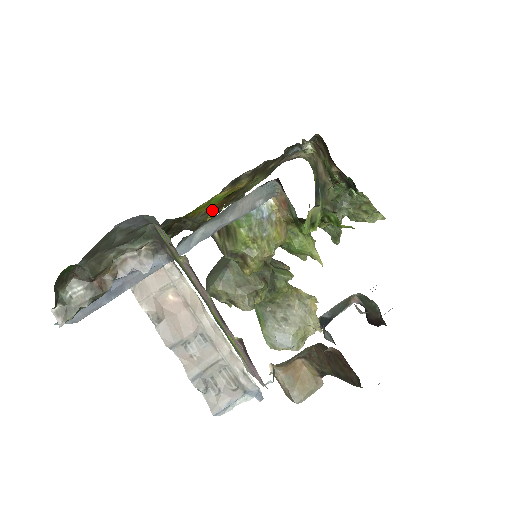
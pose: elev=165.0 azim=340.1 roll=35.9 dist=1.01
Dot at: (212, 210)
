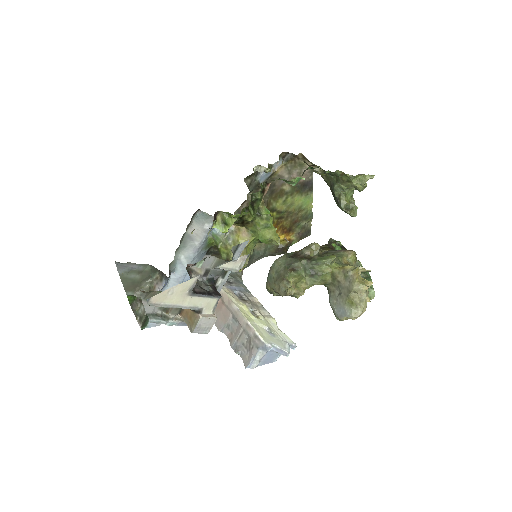
Dot at: occluded
